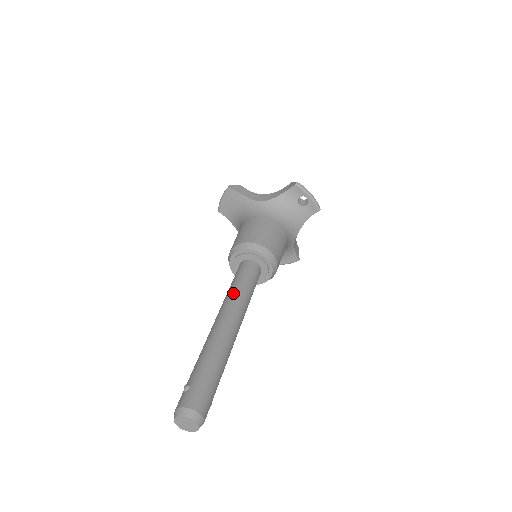
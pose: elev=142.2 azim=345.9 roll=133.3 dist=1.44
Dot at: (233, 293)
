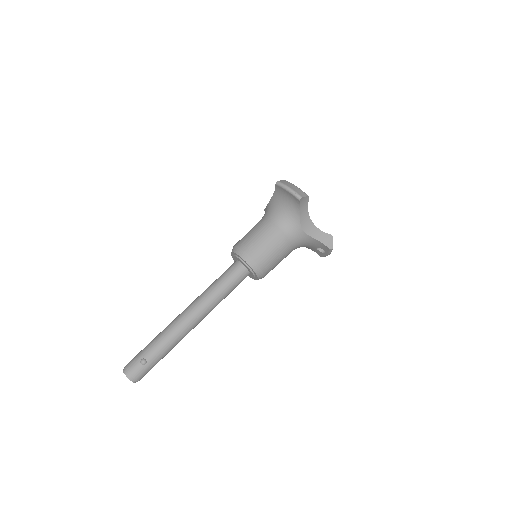
Dot at: (216, 299)
